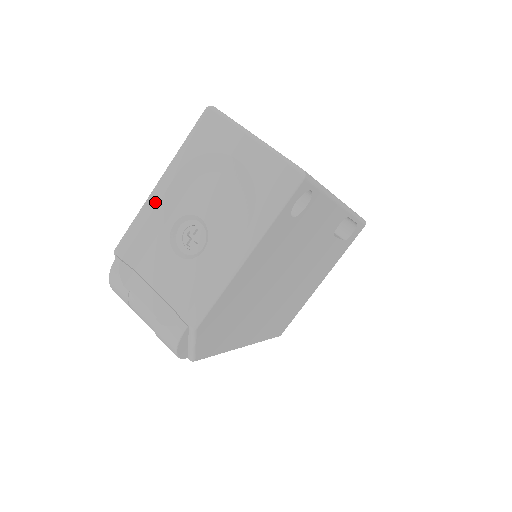
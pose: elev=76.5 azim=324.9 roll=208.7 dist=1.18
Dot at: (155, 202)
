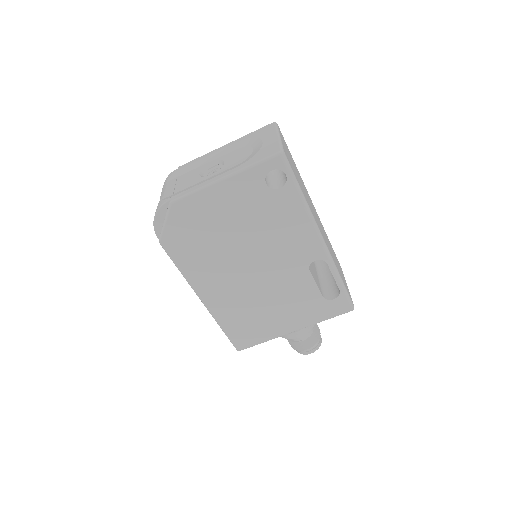
Dot at: (215, 152)
